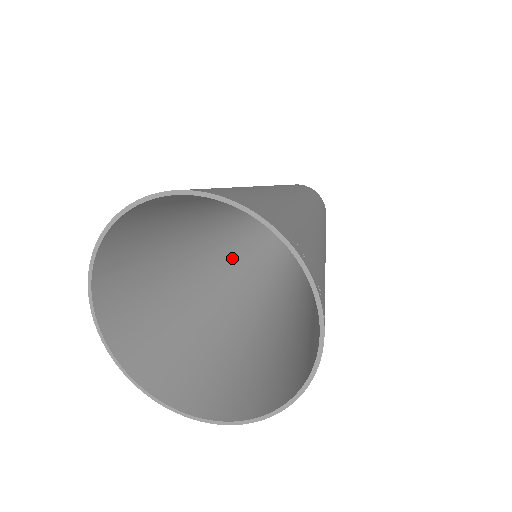
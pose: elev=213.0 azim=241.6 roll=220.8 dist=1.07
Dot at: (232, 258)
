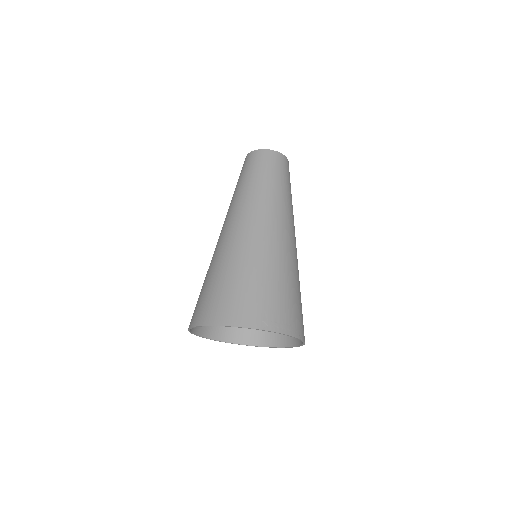
Dot at: occluded
